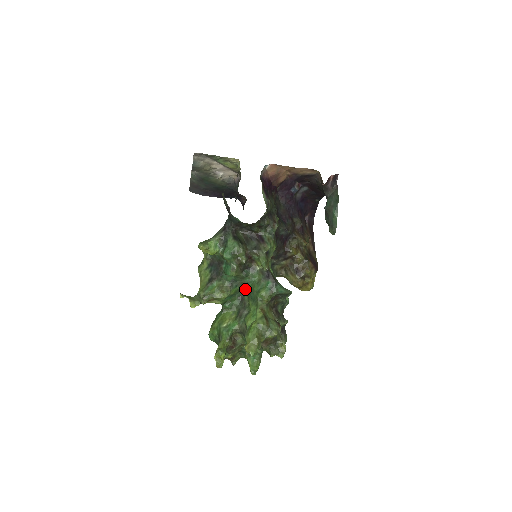
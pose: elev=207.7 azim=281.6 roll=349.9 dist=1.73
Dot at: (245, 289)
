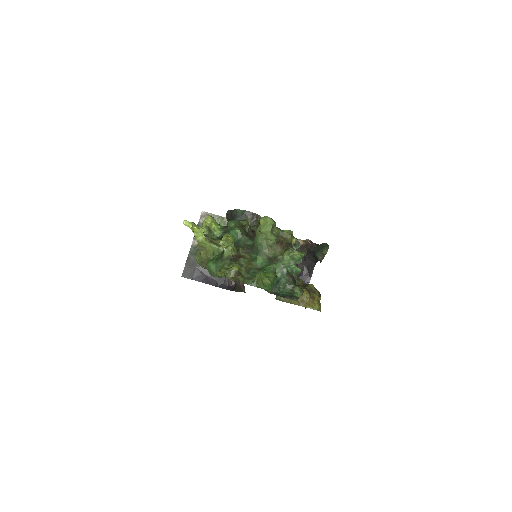
Dot at: occluded
